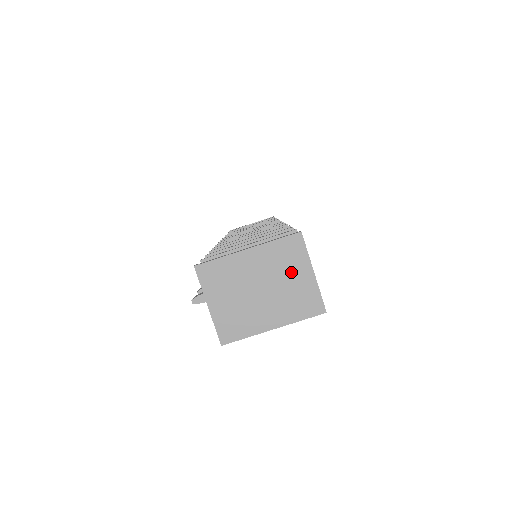
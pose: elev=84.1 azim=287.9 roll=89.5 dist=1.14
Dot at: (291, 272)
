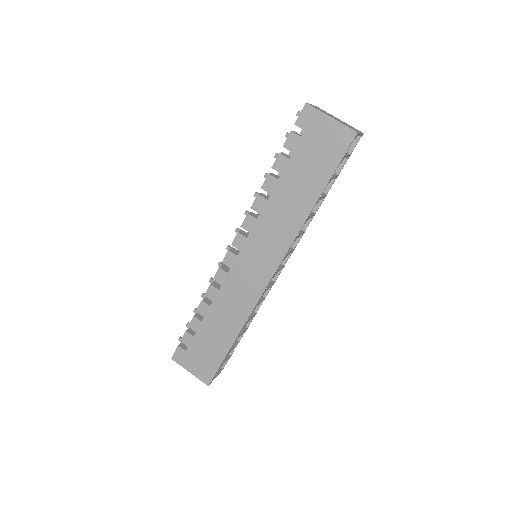
Dot at: (352, 127)
